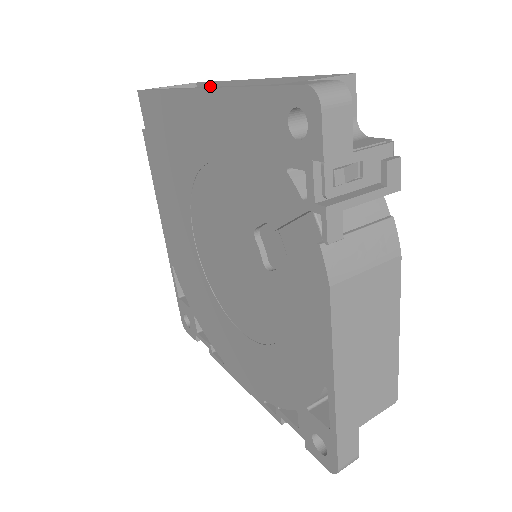
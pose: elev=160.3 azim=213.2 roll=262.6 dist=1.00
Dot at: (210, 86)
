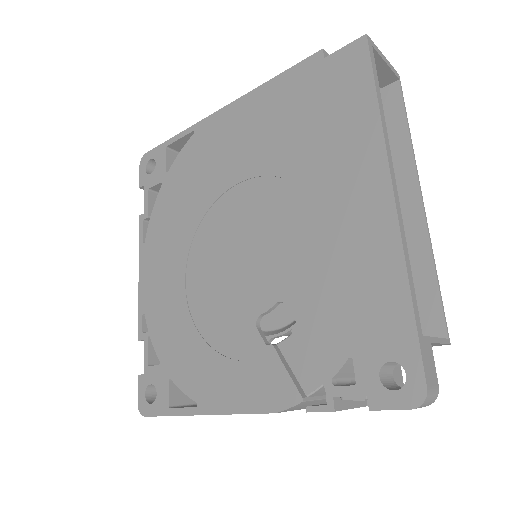
Dot at: (401, 111)
